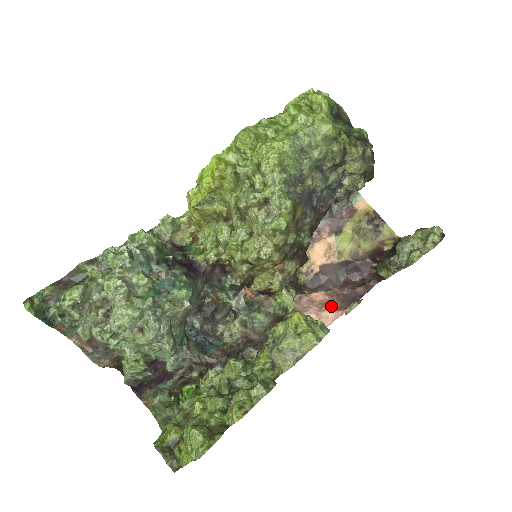
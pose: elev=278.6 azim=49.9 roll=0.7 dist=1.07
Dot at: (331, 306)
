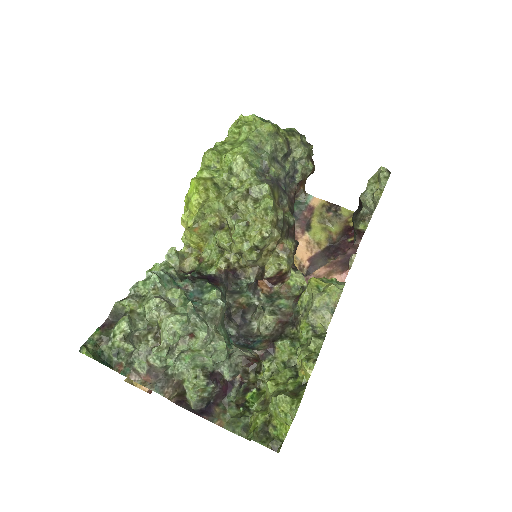
Dot at: (335, 273)
